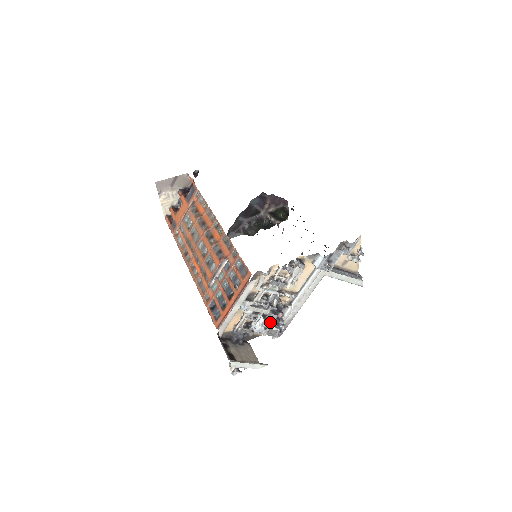
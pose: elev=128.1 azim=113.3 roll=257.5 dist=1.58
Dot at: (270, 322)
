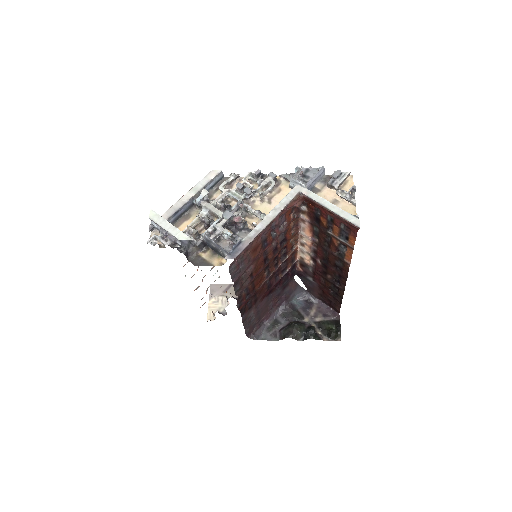
Dot at: (223, 223)
